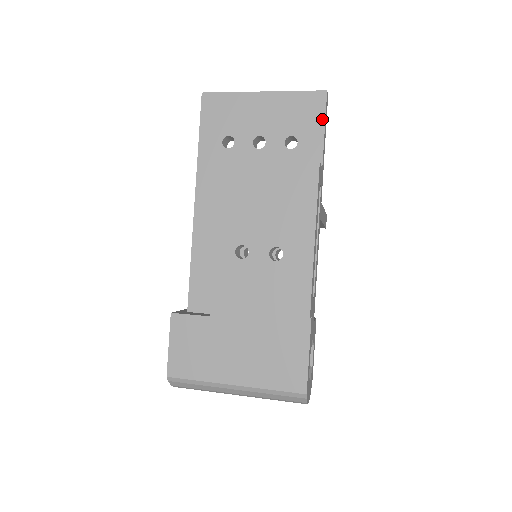
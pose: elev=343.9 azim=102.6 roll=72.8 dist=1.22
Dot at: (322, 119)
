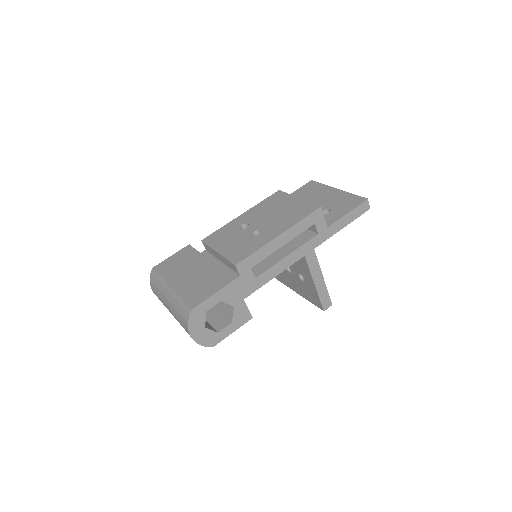
Dot at: (352, 208)
